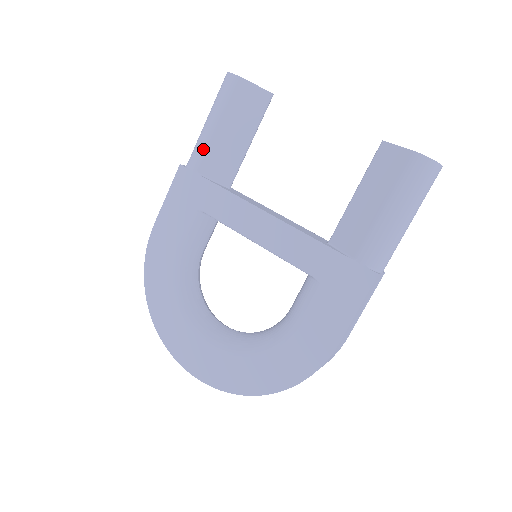
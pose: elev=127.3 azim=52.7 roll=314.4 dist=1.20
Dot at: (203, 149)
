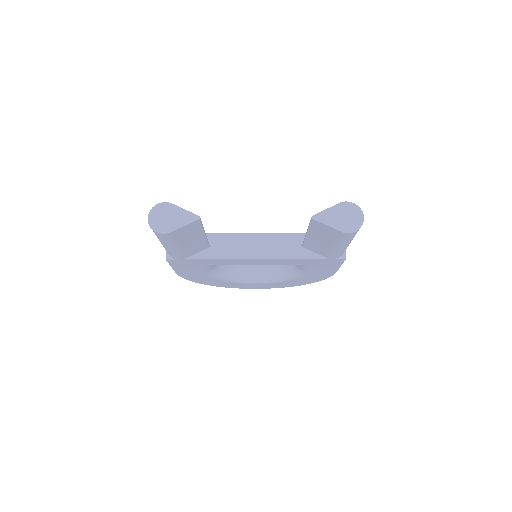
Dot at: (177, 255)
